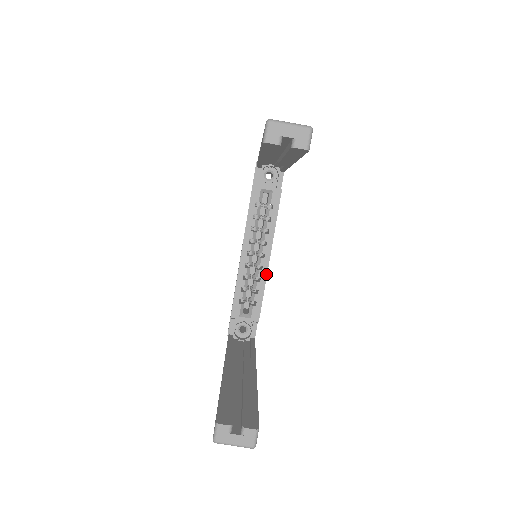
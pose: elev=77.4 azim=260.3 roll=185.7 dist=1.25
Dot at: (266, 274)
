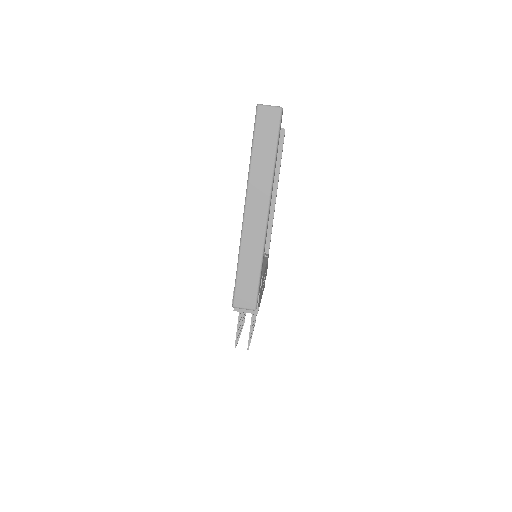
Dot at: (264, 268)
